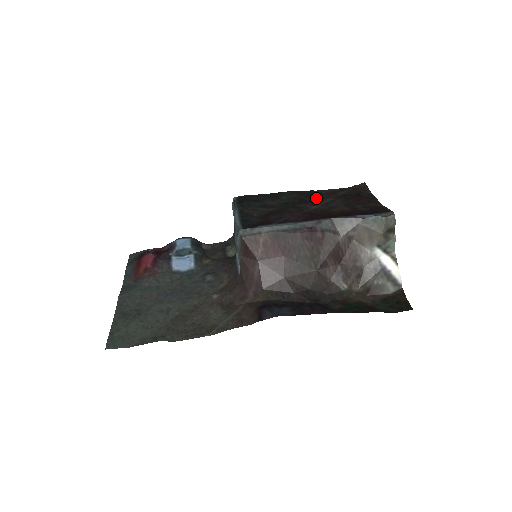
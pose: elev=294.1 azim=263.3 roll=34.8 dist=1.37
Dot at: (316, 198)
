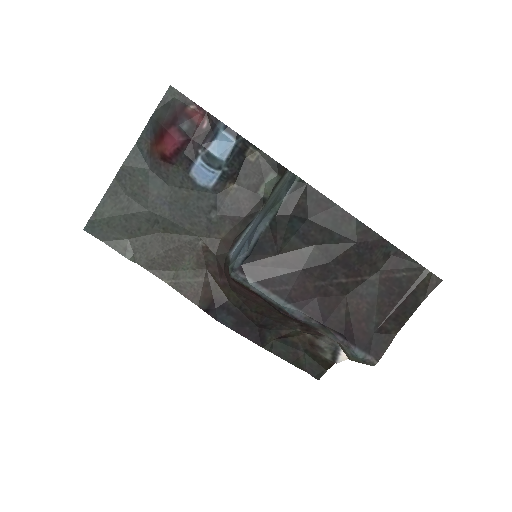
Dot at: (364, 265)
